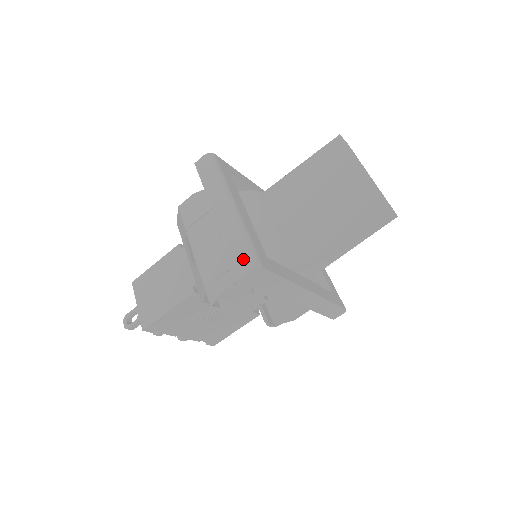
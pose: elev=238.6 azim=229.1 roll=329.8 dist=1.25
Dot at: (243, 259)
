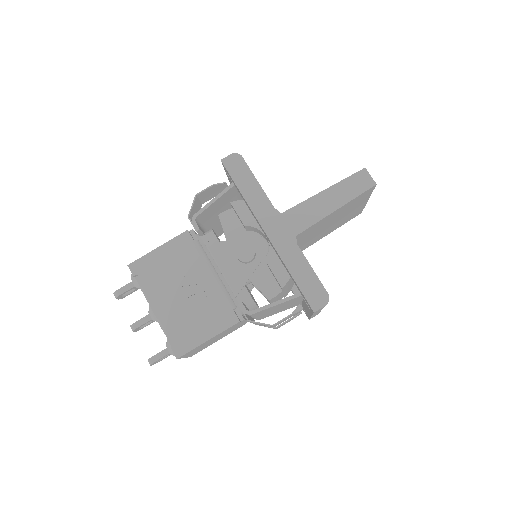
Dot at: occluded
